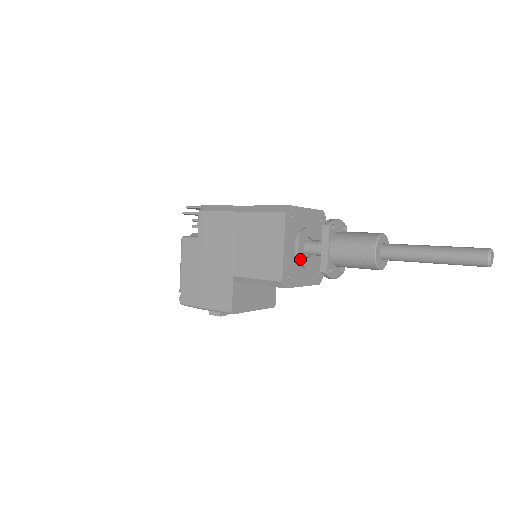
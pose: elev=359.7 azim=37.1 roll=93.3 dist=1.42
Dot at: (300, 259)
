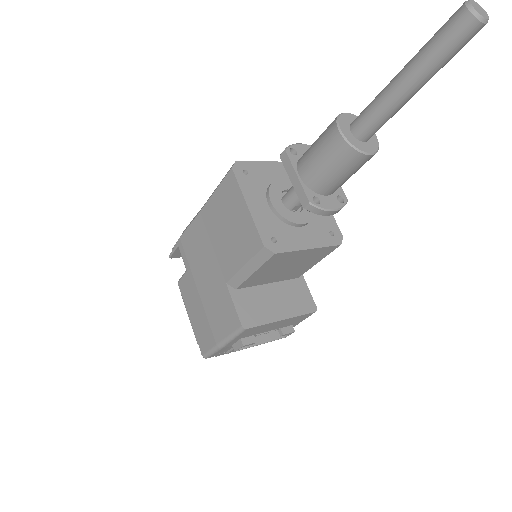
Dot at: (282, 215)
